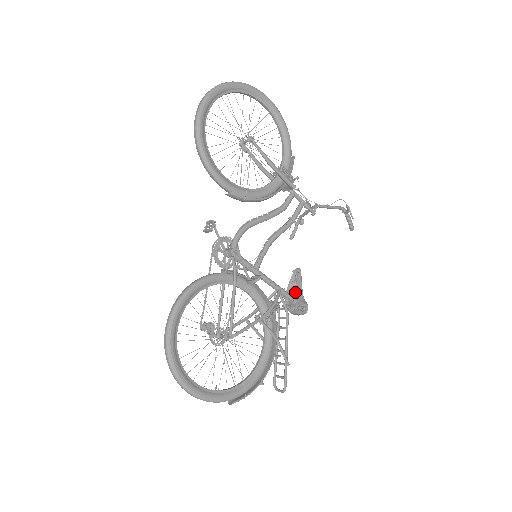
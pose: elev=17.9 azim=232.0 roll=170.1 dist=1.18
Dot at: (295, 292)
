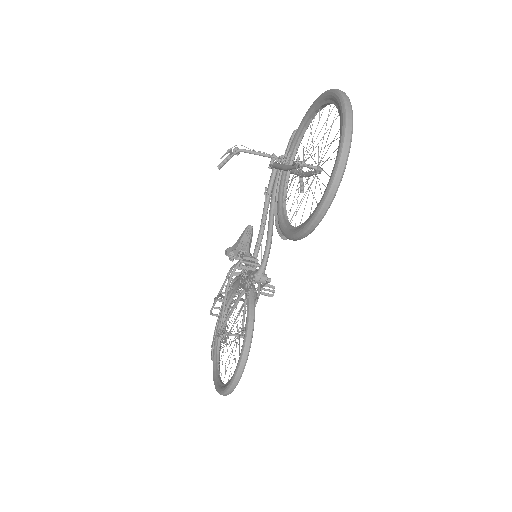
Dot at: (241, 244)
